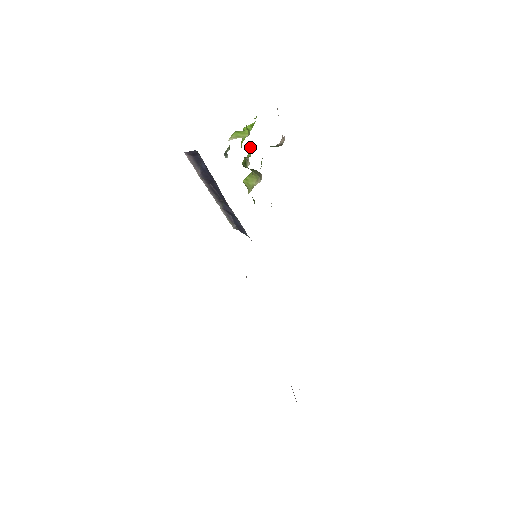
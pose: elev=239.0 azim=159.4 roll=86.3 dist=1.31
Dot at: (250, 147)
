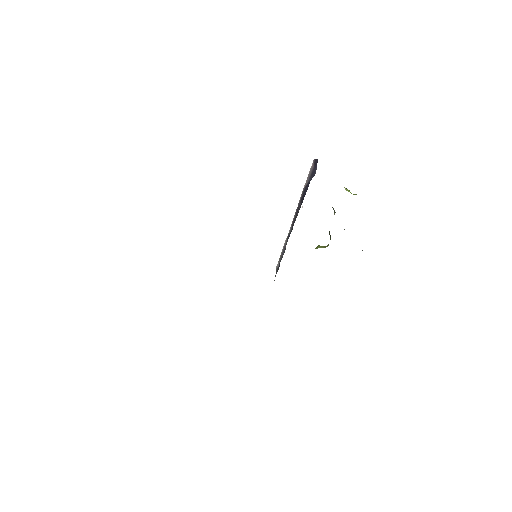
Dot at: occluded
